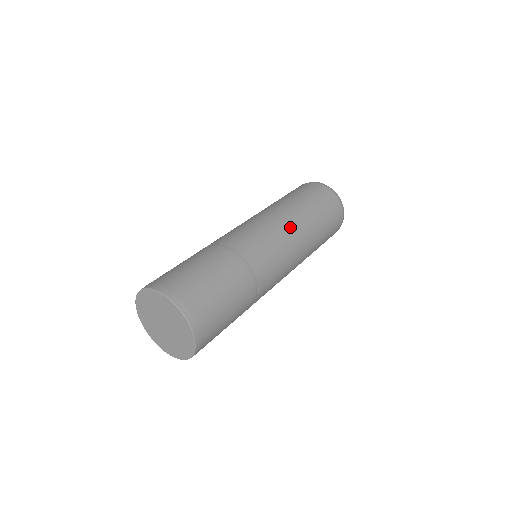
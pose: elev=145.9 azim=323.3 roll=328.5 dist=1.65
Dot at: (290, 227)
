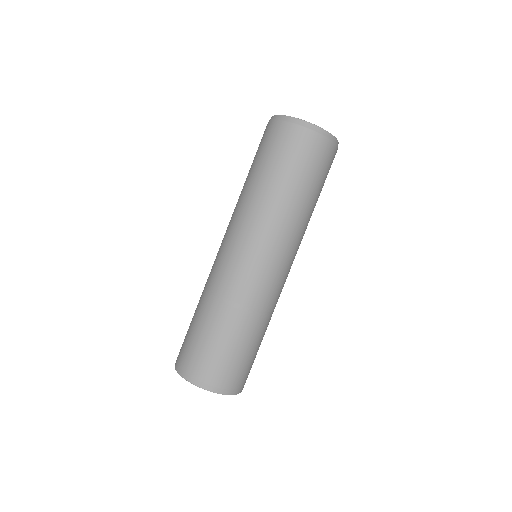
Dot at: (292, 238)
